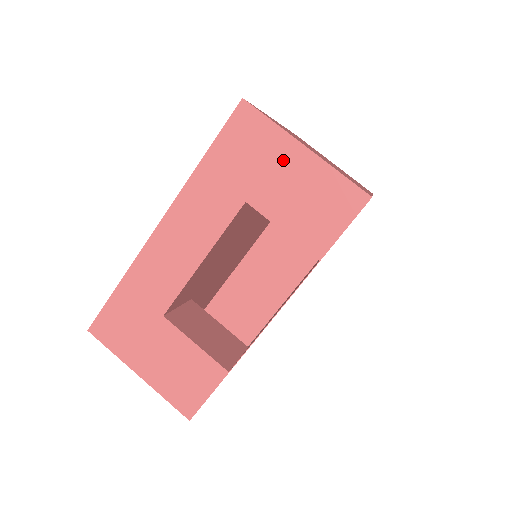
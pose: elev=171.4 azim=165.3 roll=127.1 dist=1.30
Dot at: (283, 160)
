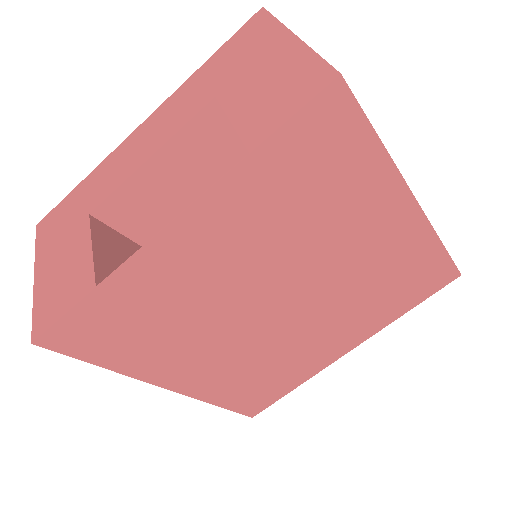
Dot at: (268, 52)
